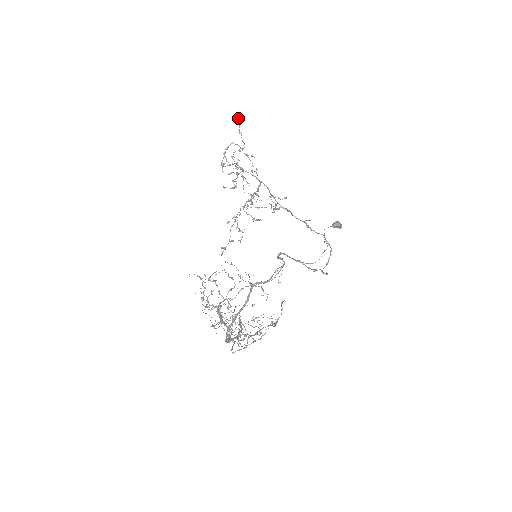
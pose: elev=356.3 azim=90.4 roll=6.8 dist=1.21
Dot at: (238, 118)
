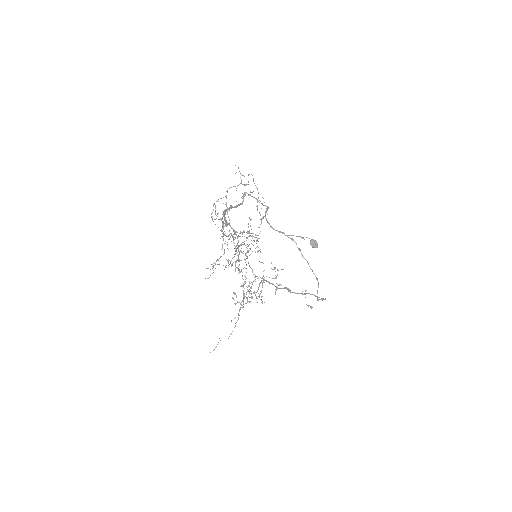
Dot at: occluded
